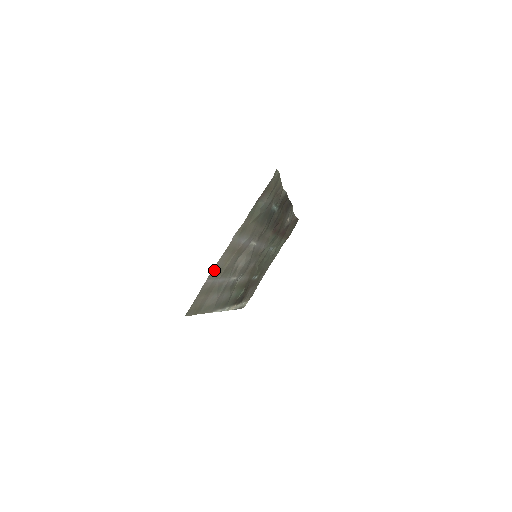
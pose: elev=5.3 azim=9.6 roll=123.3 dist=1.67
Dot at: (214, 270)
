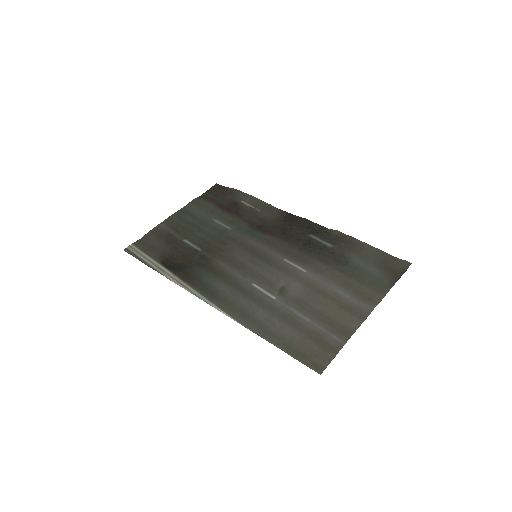
Dot at: (346, 331)
